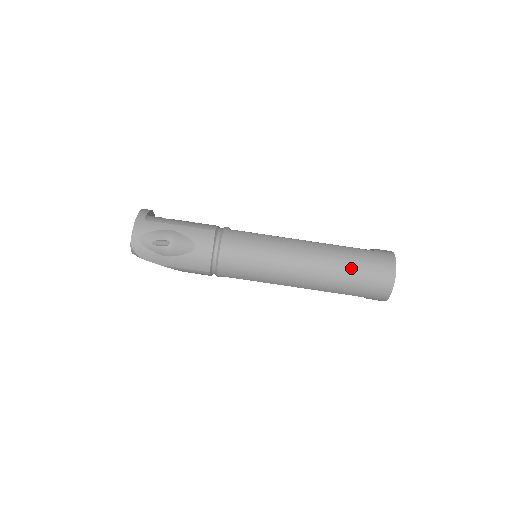
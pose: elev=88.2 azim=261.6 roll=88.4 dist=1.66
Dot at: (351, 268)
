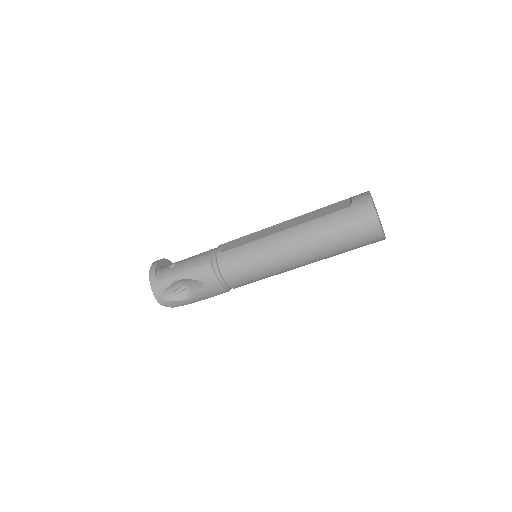
Dot at: (336, 237)
